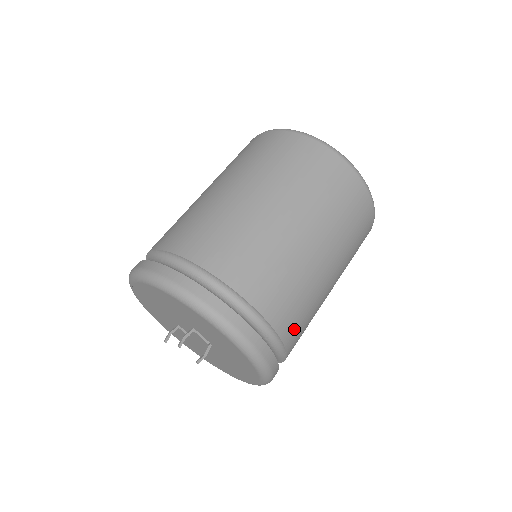
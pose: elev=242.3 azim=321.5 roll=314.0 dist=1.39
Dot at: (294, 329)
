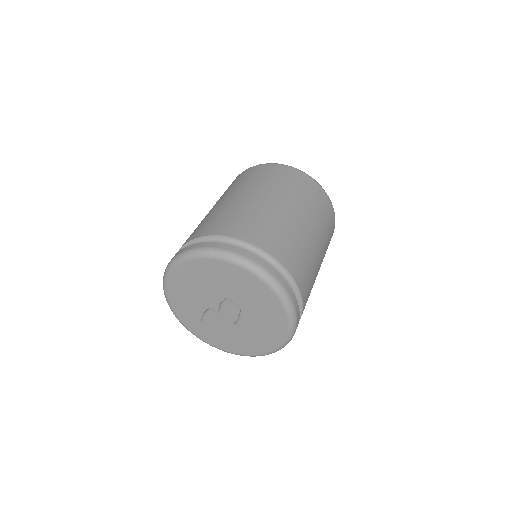
Dot at: (305, 284)
